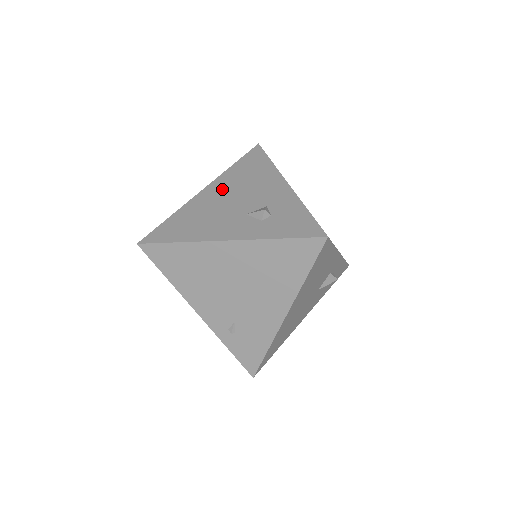
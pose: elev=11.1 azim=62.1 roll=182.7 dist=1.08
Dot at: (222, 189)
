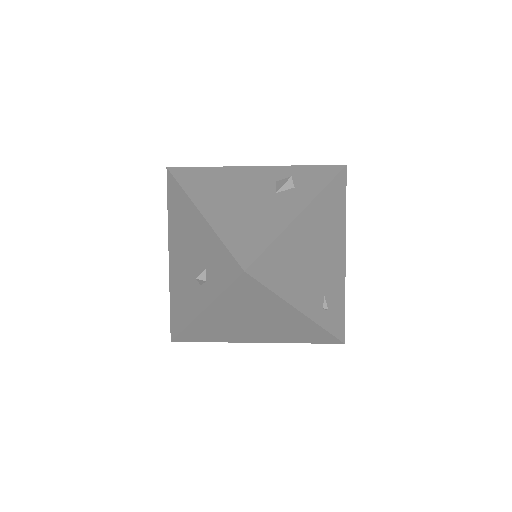
Dot at: (216, 199)
